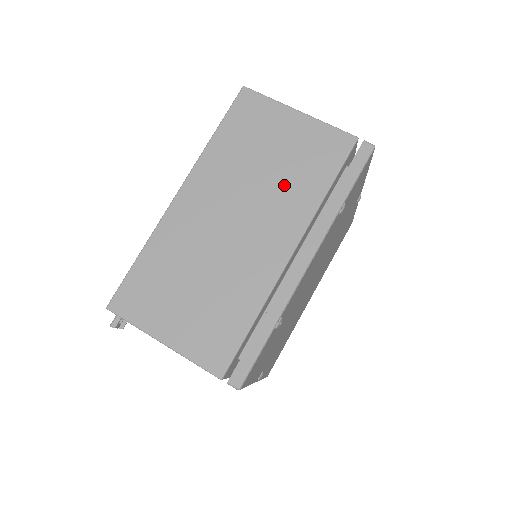
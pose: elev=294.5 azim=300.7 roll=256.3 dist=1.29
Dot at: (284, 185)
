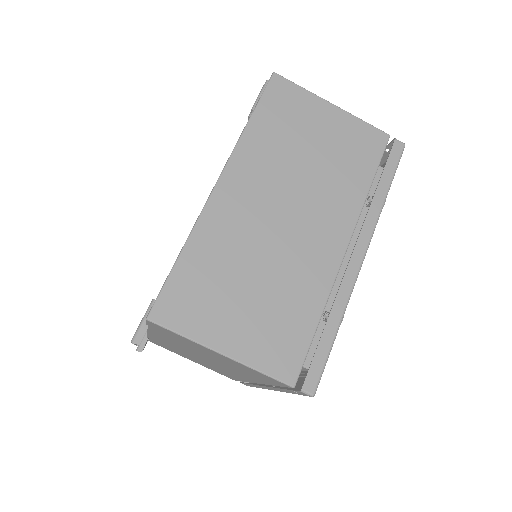
Dot at: (329, 178)
